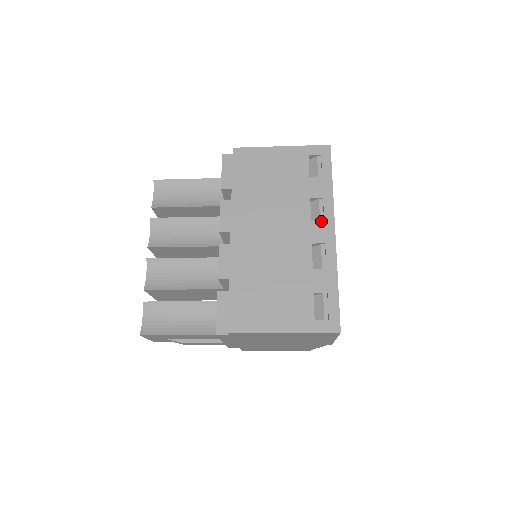
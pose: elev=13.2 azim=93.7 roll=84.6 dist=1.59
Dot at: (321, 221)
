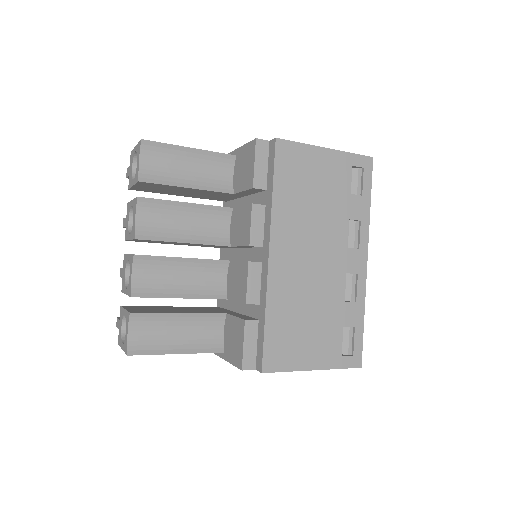
Dot at: (357, 248)
